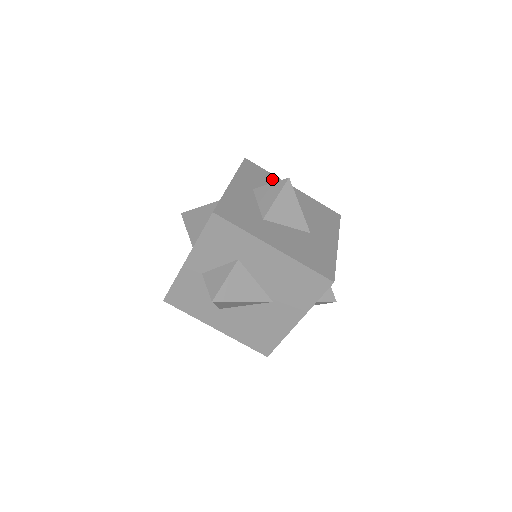
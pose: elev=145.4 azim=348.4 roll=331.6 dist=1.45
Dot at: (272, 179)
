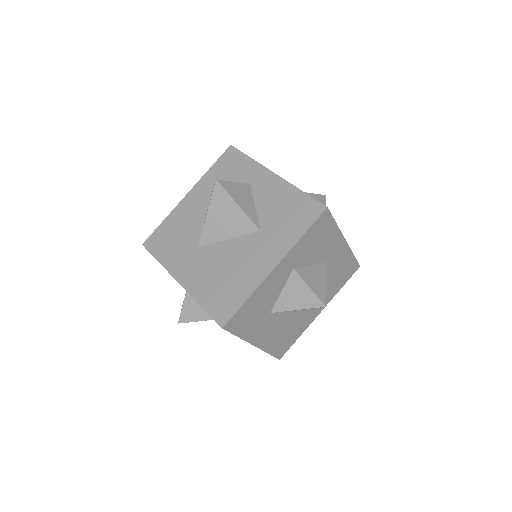
Dot at: (331, 238)
